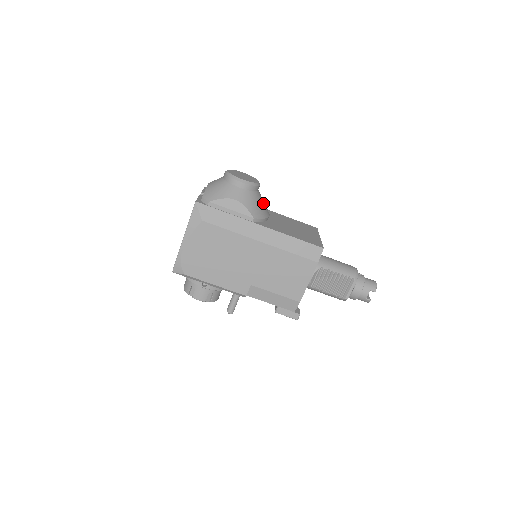
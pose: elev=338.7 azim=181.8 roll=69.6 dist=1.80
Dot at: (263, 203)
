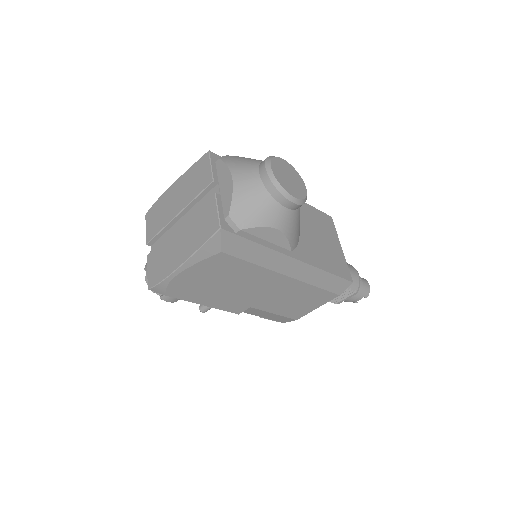
Dot at: occluded
